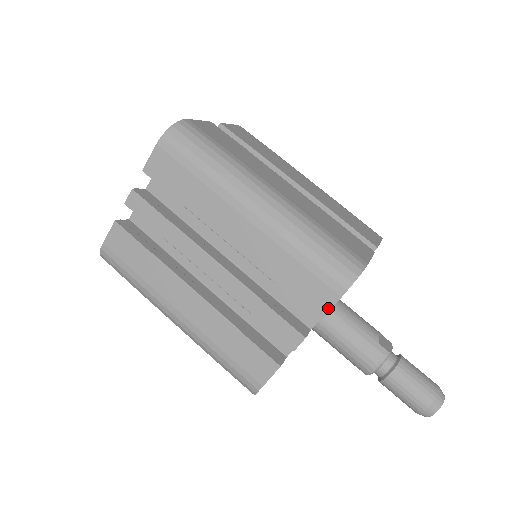
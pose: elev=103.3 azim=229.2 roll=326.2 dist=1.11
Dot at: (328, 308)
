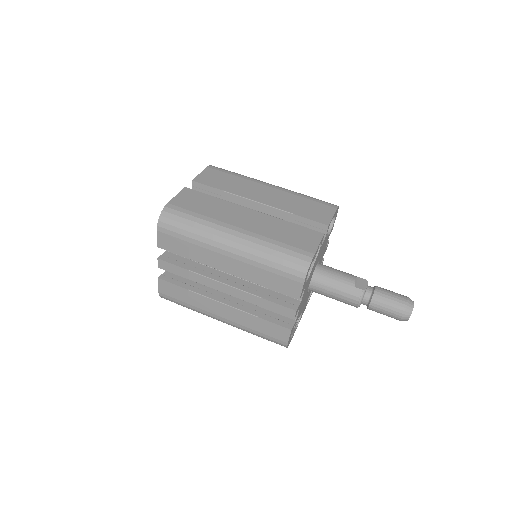
Dot at: (300, 292)
